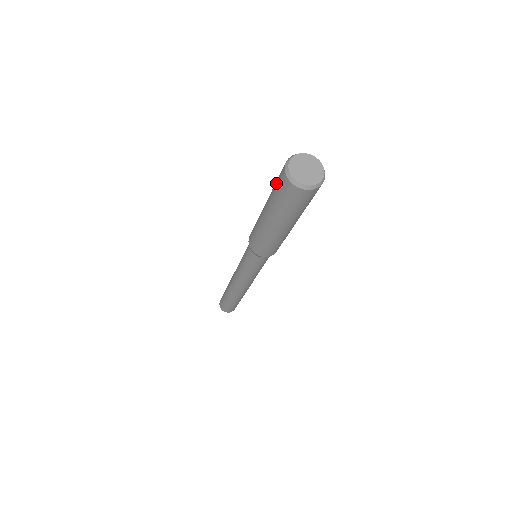
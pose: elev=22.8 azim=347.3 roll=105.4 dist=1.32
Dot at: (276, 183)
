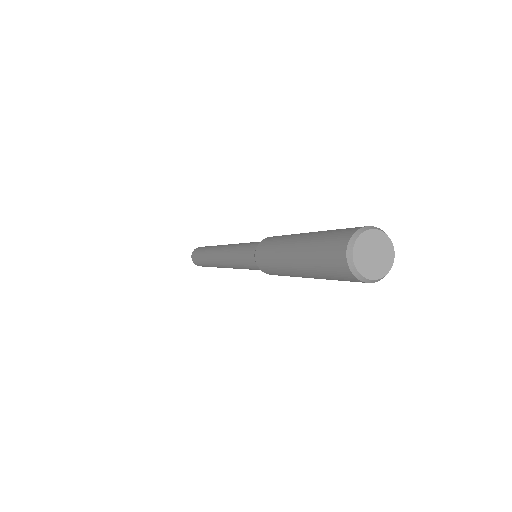
Dot at: (328, 238)
